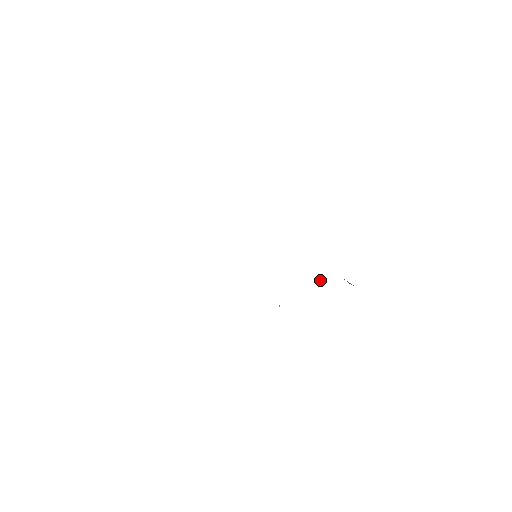
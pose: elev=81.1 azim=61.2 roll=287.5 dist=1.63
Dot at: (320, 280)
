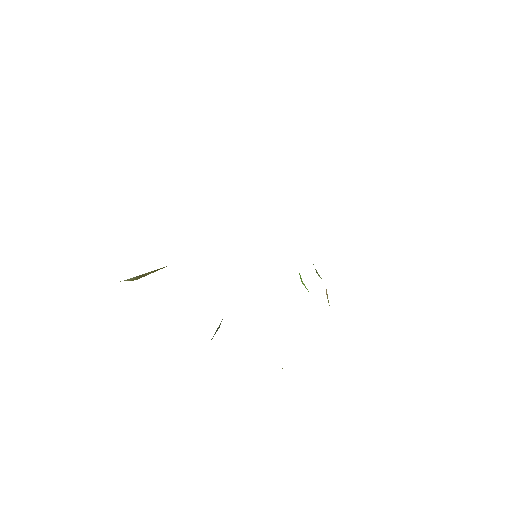
Dot at: (304, 285)
